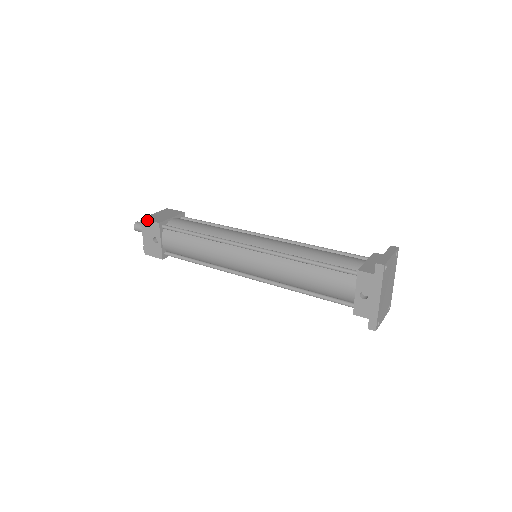
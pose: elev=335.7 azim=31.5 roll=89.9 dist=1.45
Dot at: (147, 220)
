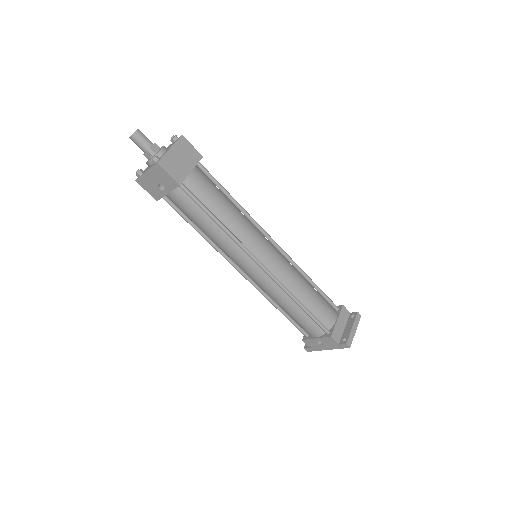
Dot at: (165, 171)
